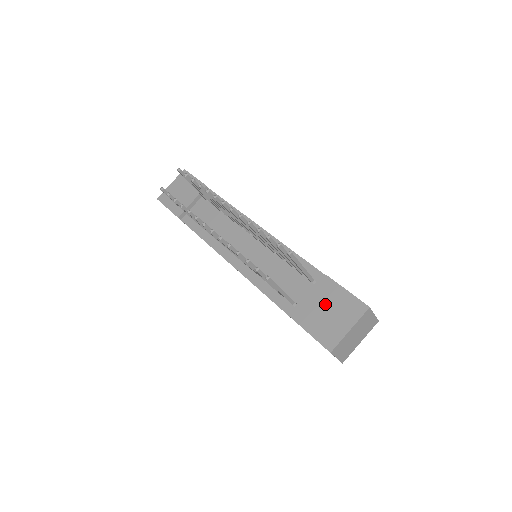
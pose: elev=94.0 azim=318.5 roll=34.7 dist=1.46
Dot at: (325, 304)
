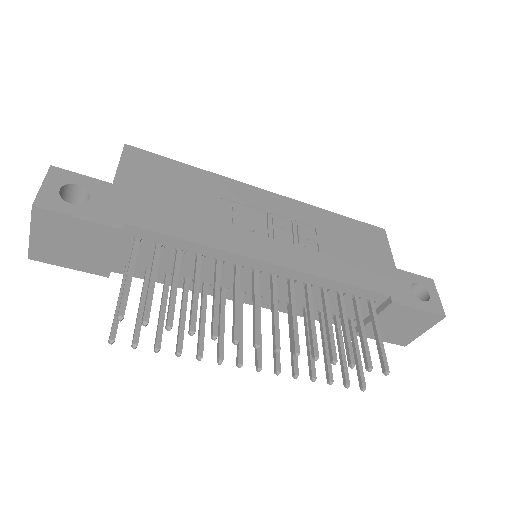
Dot at: (395, 322)
